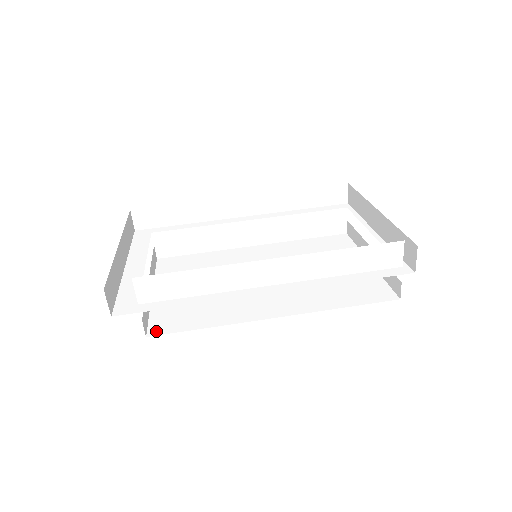
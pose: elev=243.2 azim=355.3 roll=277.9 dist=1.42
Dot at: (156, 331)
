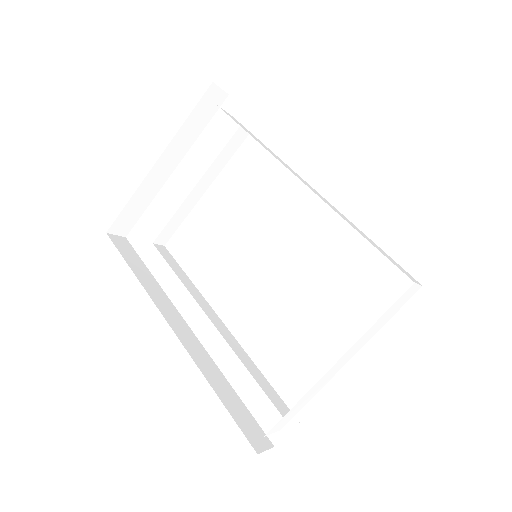
Dot at: (171, 246)
